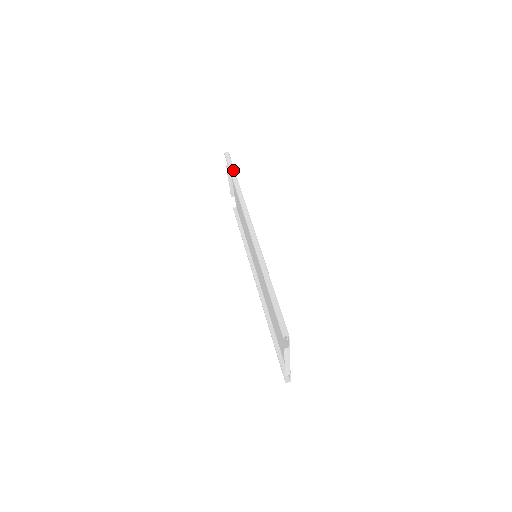
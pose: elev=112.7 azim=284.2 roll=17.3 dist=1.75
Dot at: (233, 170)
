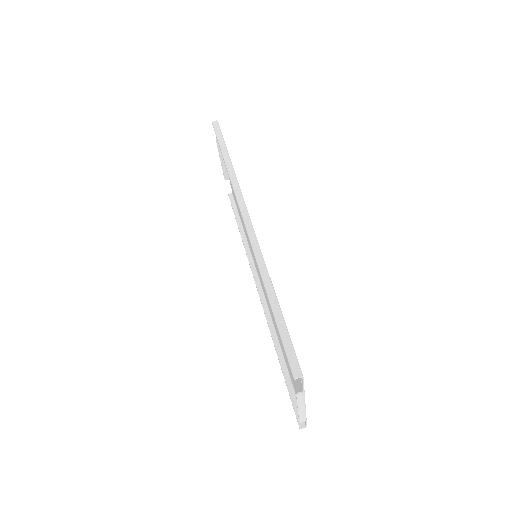
Dot at: (223, 143)
